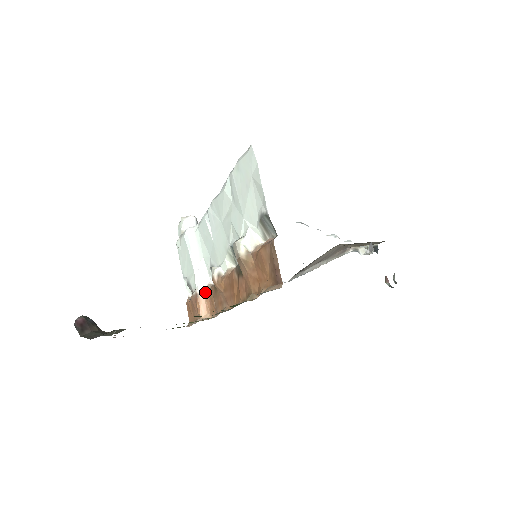
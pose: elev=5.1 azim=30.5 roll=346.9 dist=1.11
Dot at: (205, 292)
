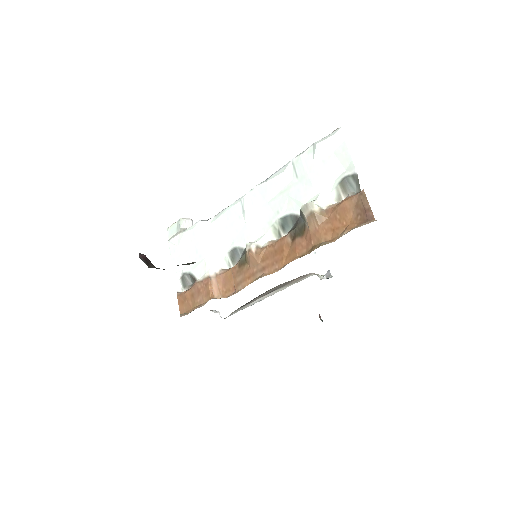
Dot at: (217, 276)
